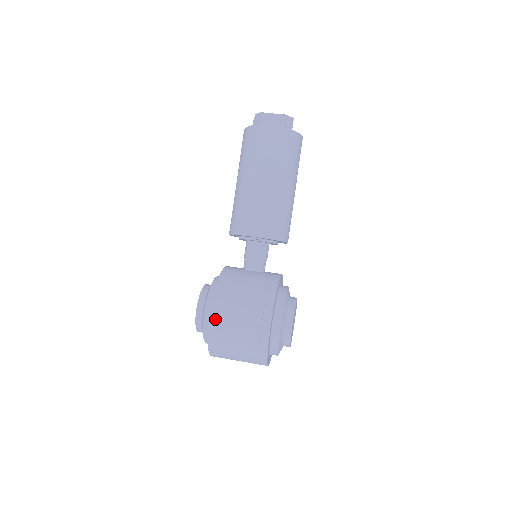
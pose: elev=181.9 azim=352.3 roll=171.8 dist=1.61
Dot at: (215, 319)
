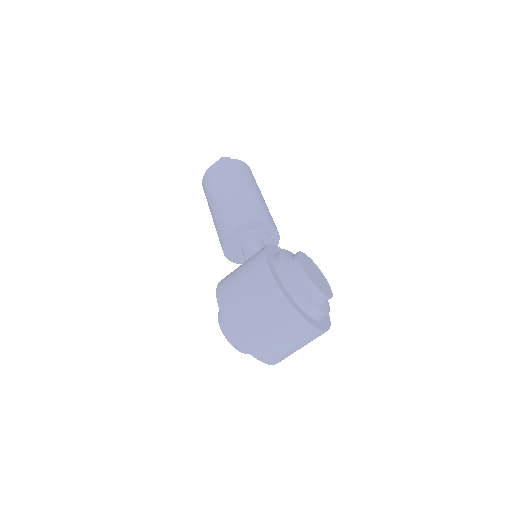
Dot at: (223, 303)
